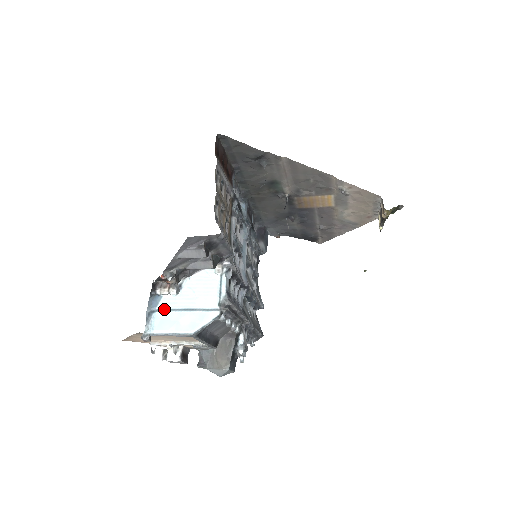
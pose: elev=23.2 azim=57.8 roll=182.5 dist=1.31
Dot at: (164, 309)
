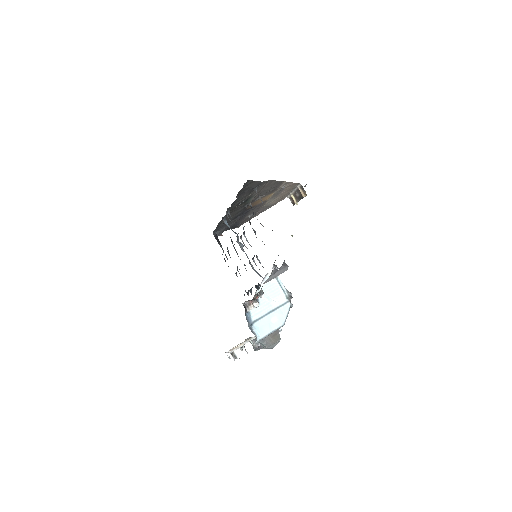
Dot at: (257, 319)
